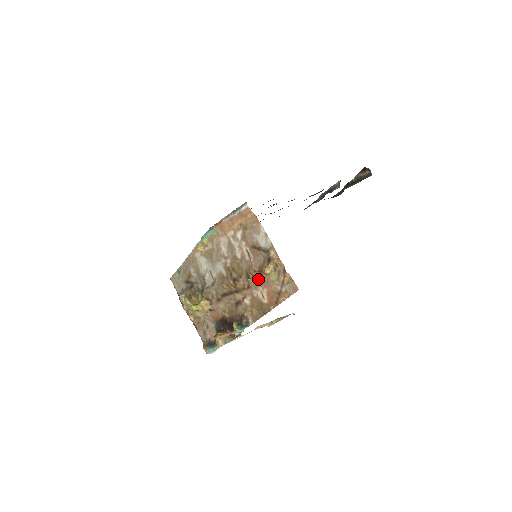
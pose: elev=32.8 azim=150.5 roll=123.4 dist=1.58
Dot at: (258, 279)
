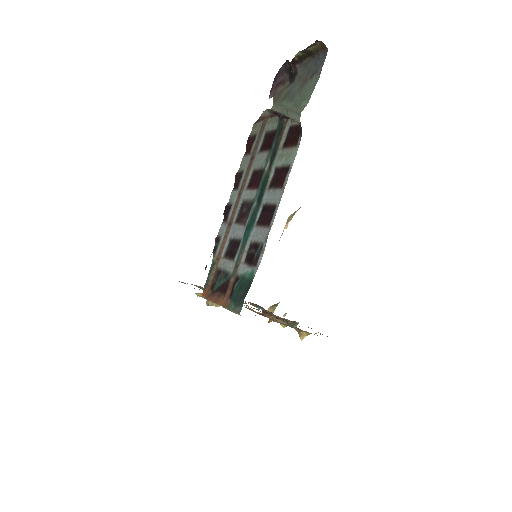
Dot at: occluded
